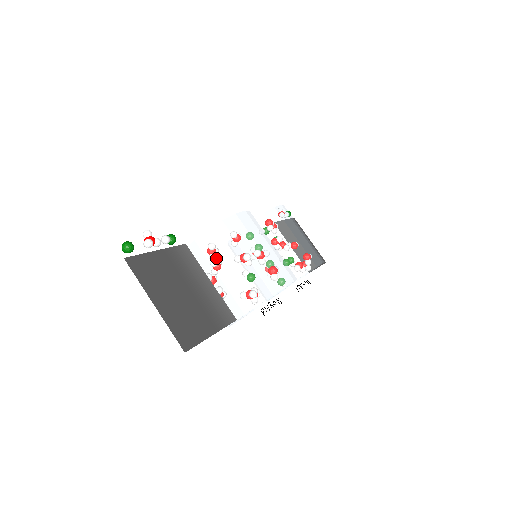
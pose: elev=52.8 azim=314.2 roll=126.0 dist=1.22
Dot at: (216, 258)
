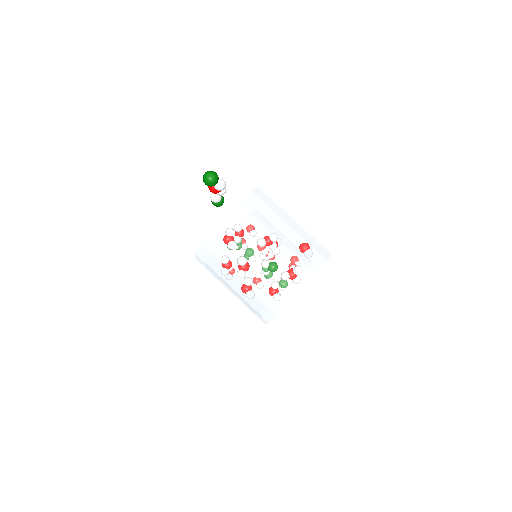
Dot at: (256, 230)
